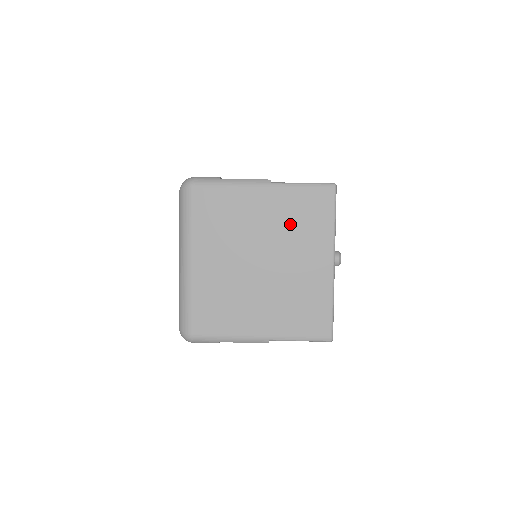
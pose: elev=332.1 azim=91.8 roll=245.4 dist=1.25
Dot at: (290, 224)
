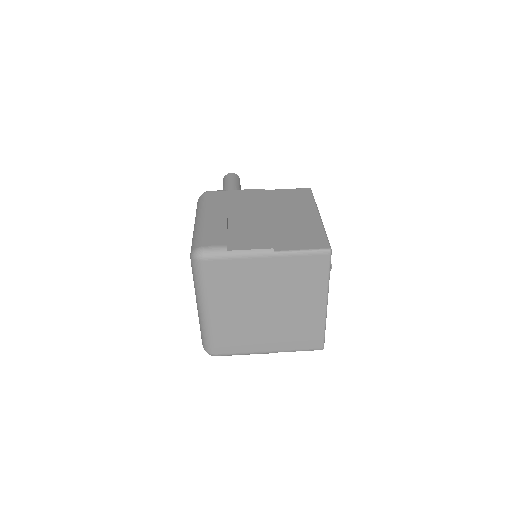
Dot at: (291, 281)
